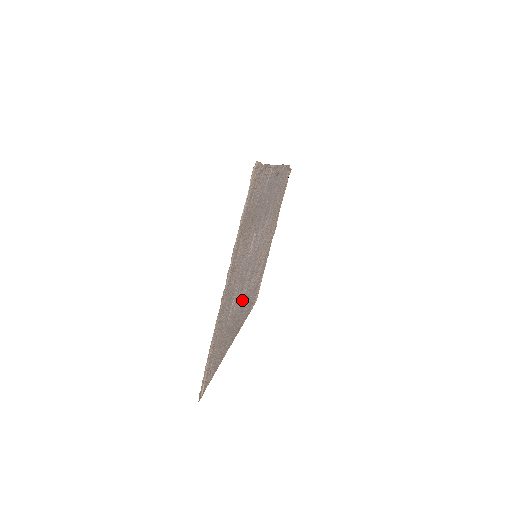
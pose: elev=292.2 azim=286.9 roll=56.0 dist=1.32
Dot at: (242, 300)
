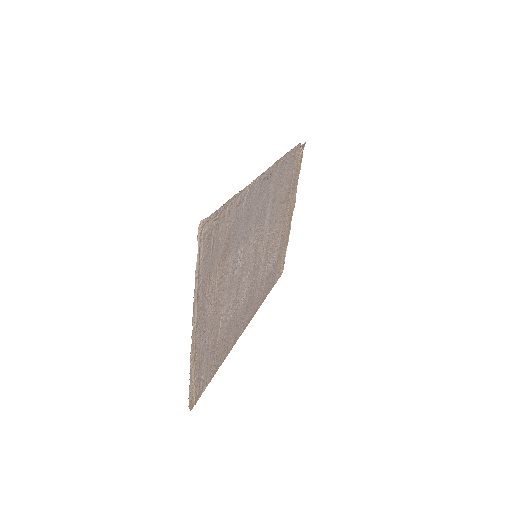
Dot at: (244, 300)
